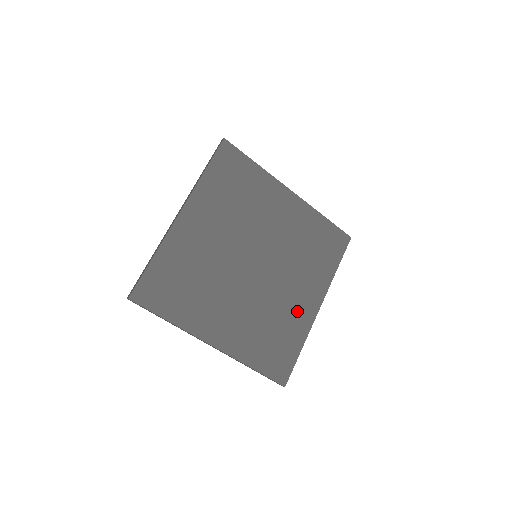
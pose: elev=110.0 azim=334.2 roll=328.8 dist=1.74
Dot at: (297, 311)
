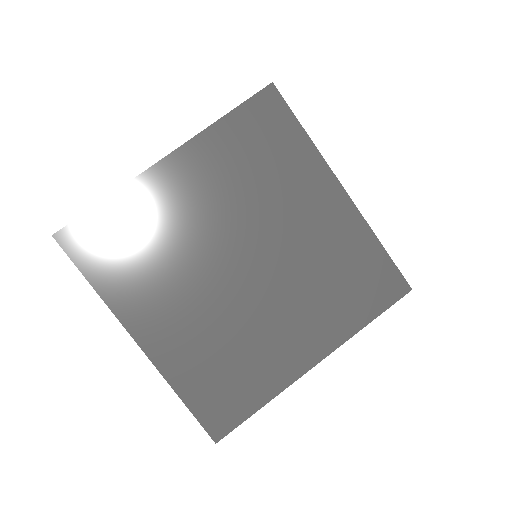
Dot at: (279, 353)
